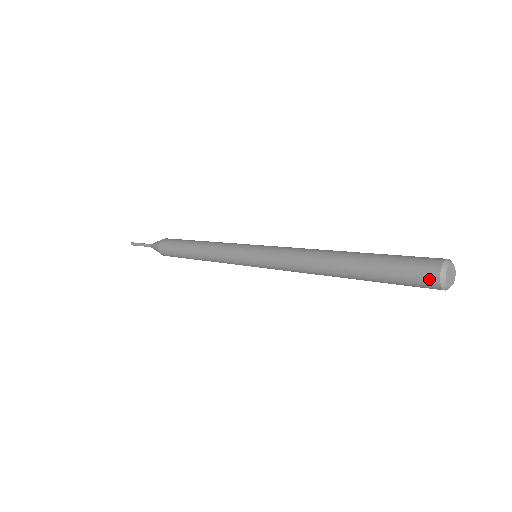
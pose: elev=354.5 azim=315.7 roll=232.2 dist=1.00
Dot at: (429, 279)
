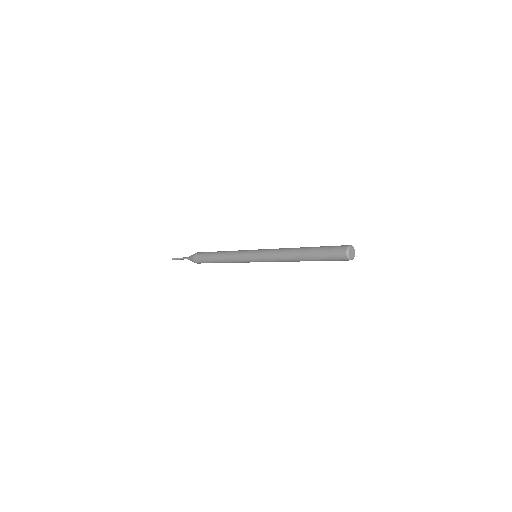
Dot at: (342, 251)
